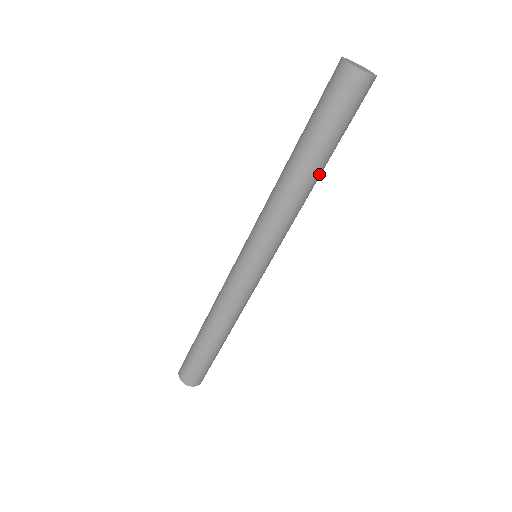
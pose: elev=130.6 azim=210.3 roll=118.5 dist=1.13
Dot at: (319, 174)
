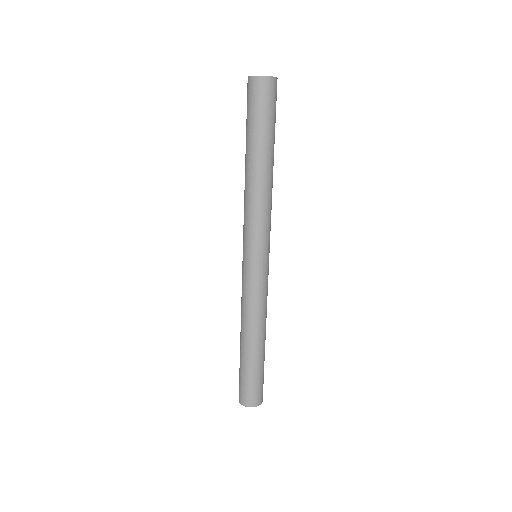
Dot at: occluded
